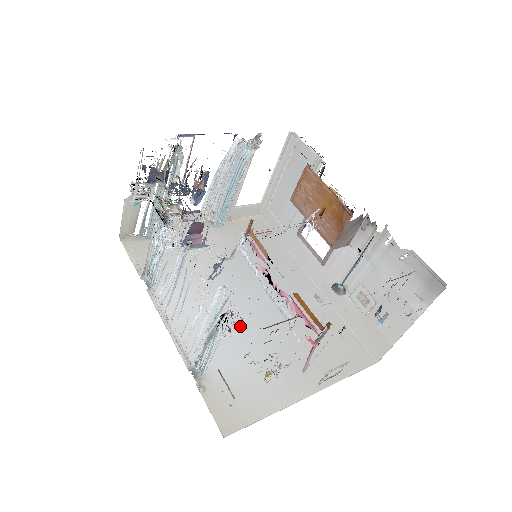
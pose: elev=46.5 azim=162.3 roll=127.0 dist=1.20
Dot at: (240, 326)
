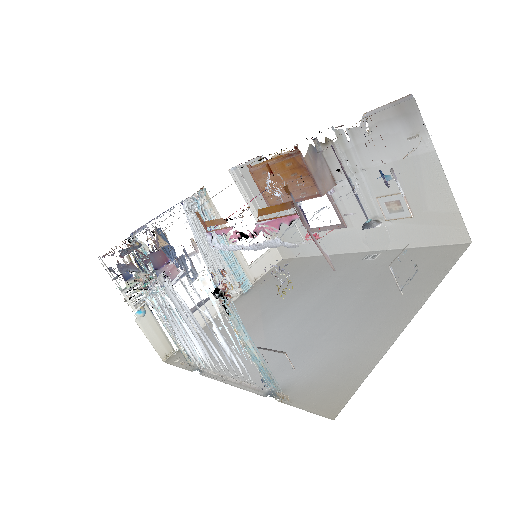
Dot at: (302, 330)
